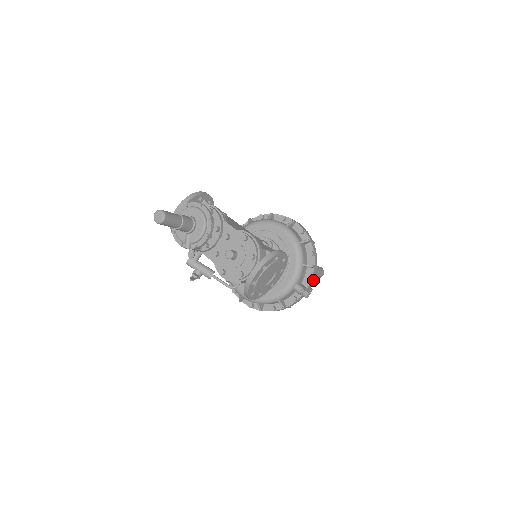
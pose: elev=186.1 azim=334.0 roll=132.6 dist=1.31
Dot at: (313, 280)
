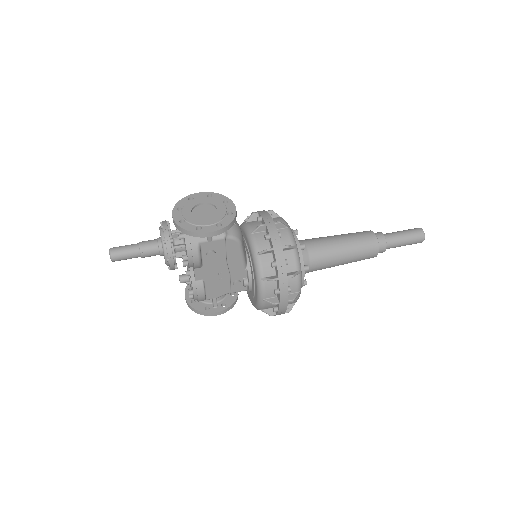
Dot at: occluded
